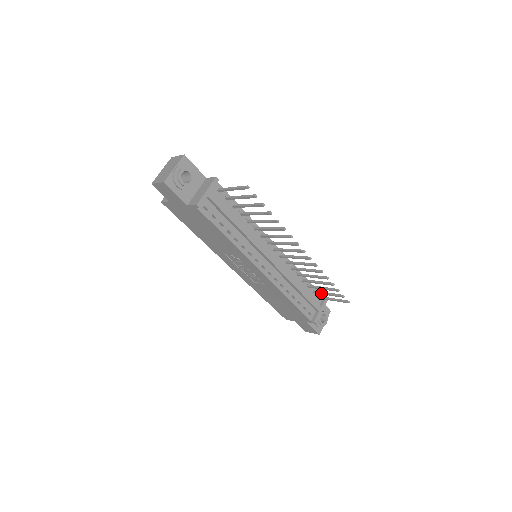
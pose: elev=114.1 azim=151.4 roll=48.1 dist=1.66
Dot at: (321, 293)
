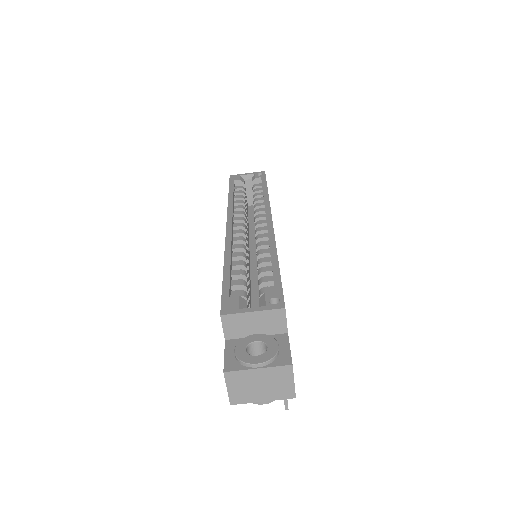
Dot at: occluded
